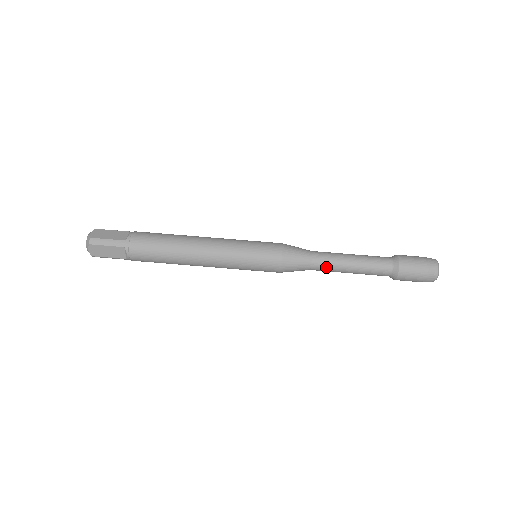
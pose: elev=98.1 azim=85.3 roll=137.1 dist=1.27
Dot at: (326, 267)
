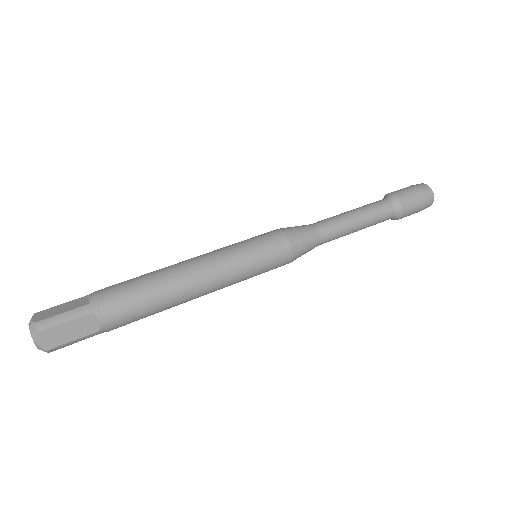
Dot at: (335, 232)
